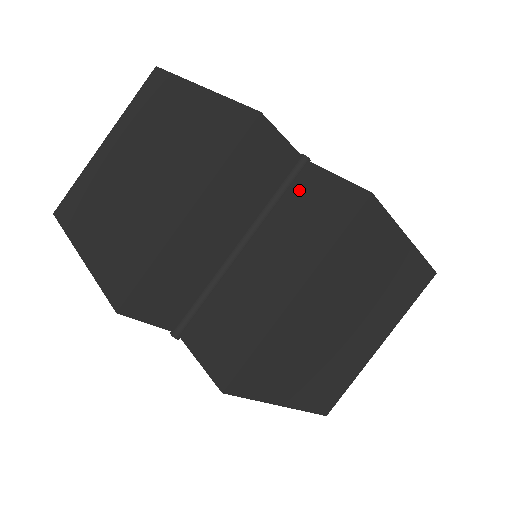
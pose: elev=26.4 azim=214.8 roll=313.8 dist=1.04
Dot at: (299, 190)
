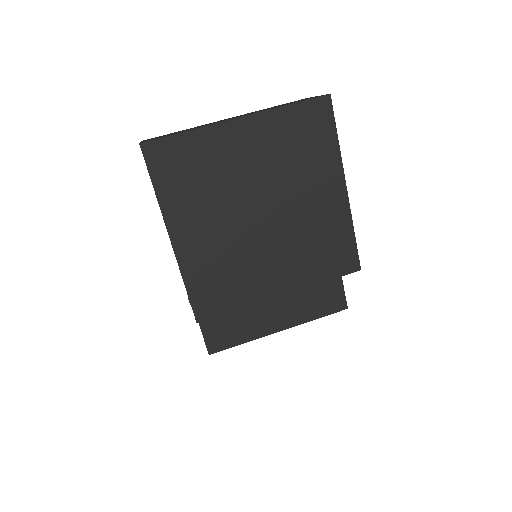
Dot at: occluded
